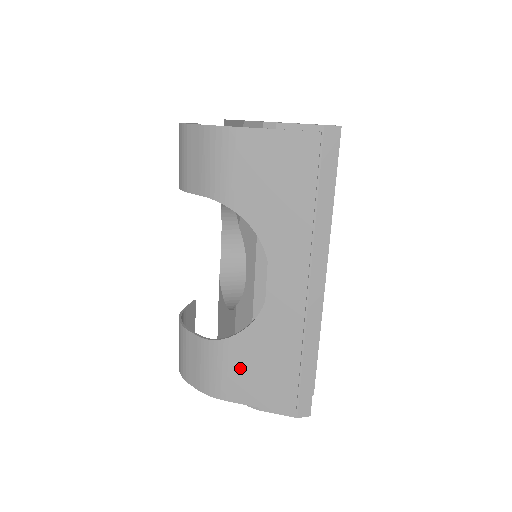
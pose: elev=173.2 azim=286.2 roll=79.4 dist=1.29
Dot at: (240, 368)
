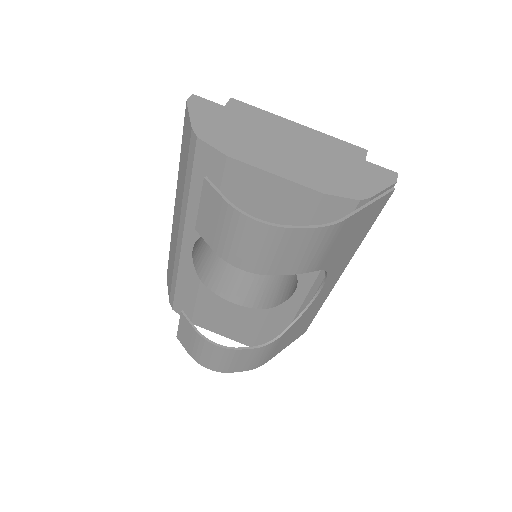
Dot at: (284, 341)
